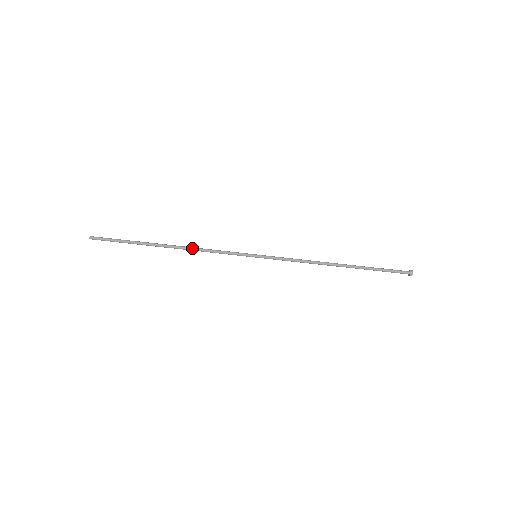
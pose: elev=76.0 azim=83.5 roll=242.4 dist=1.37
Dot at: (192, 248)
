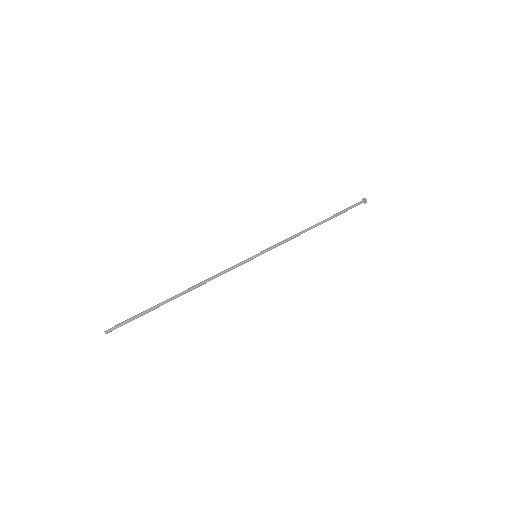
Dot at: (202, 281)
